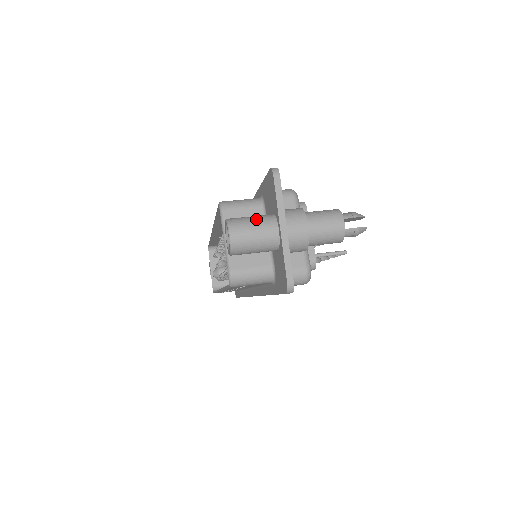
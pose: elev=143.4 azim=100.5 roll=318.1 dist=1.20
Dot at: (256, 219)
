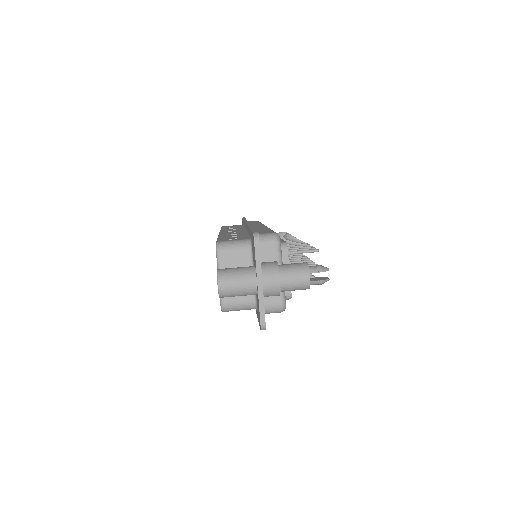
Dot at: (240, 273)
